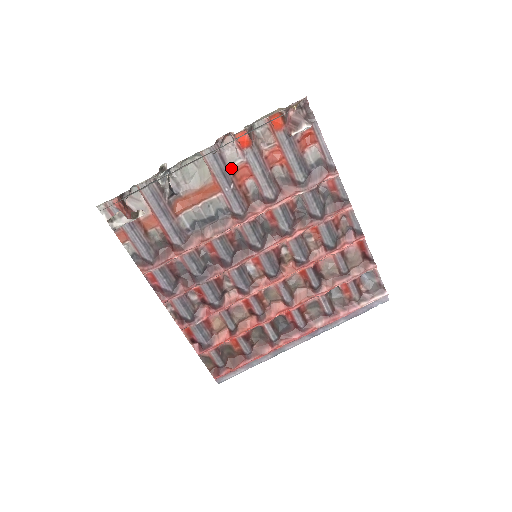
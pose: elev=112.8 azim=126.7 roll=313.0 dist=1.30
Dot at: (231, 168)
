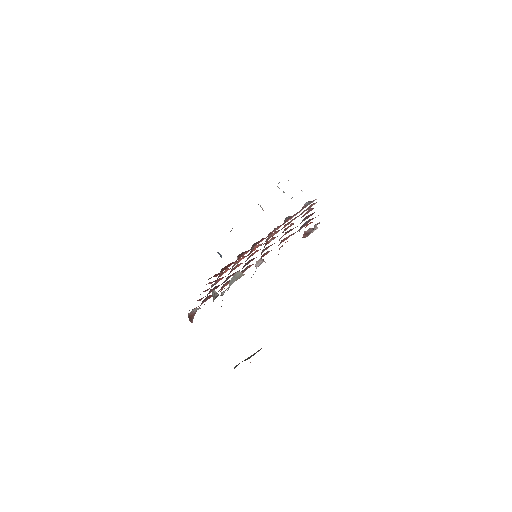
Dot at: occluded
